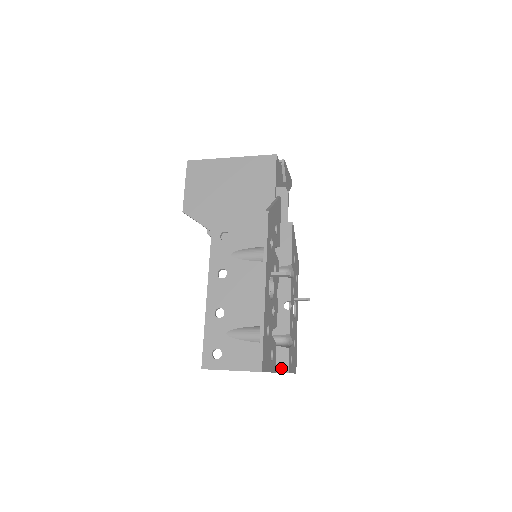
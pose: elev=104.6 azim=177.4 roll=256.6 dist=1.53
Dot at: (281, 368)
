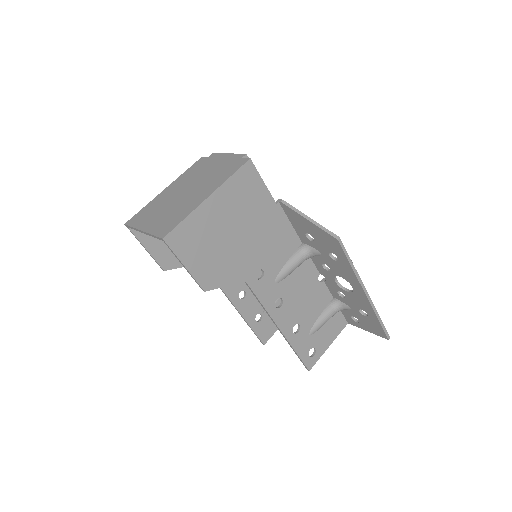
Dot at: occluded
